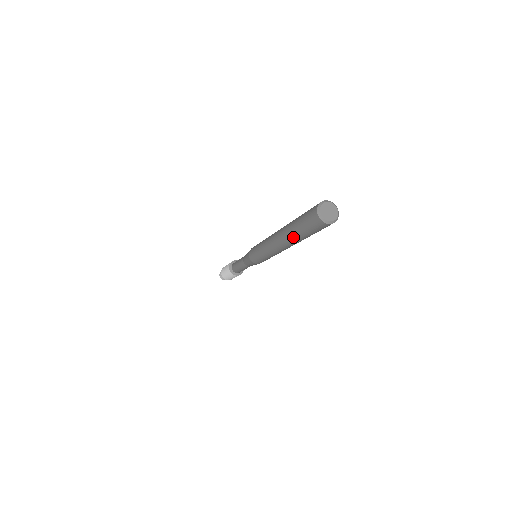
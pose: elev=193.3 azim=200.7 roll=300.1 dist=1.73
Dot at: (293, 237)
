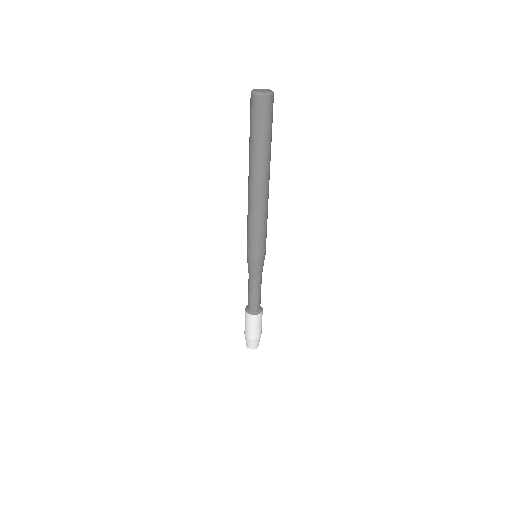
Dot at: (251, 154)
